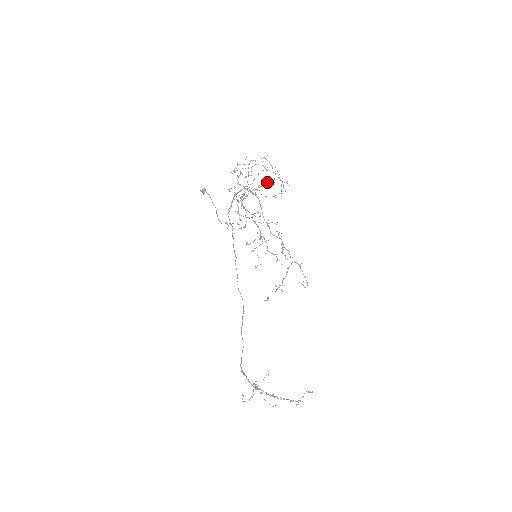
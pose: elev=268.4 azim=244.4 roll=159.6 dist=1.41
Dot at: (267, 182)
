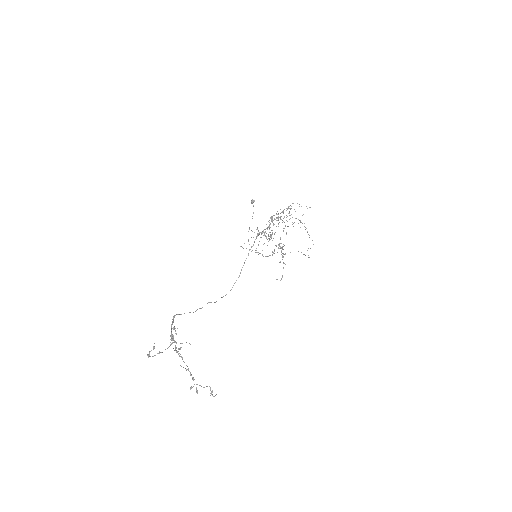
Dot at: occluded
